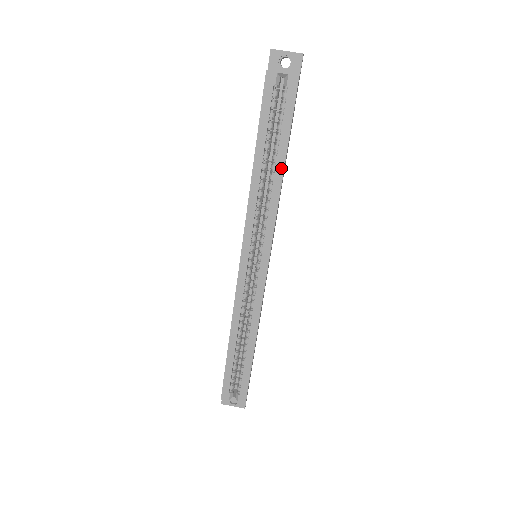
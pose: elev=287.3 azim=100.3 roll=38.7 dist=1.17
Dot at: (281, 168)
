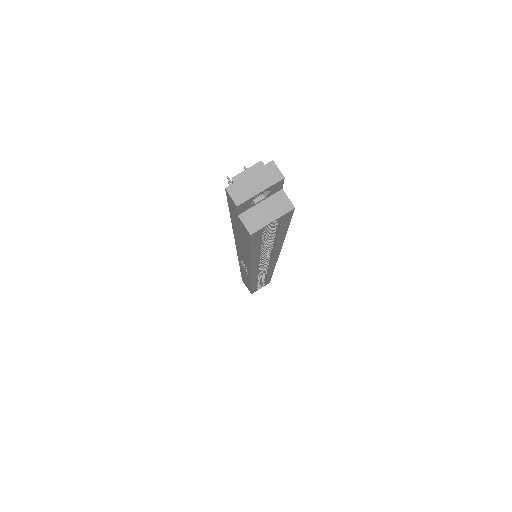
Dot at: (281, 241)
